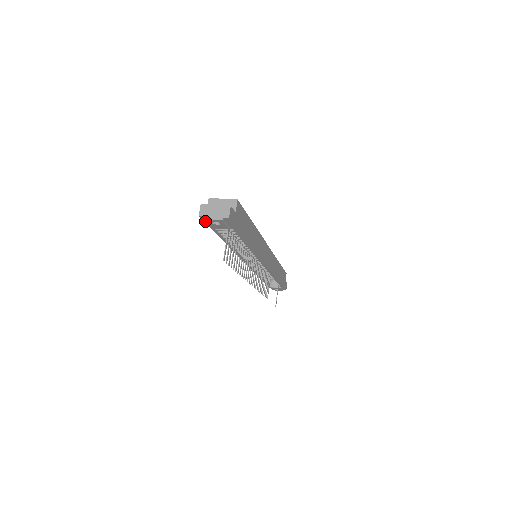
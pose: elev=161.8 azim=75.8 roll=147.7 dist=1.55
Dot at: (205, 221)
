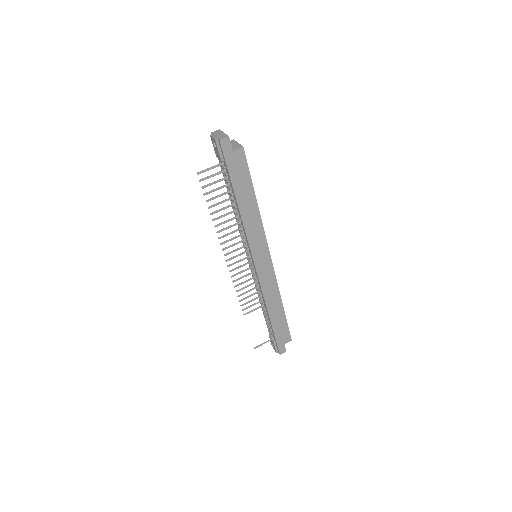
Dot at: occluded
